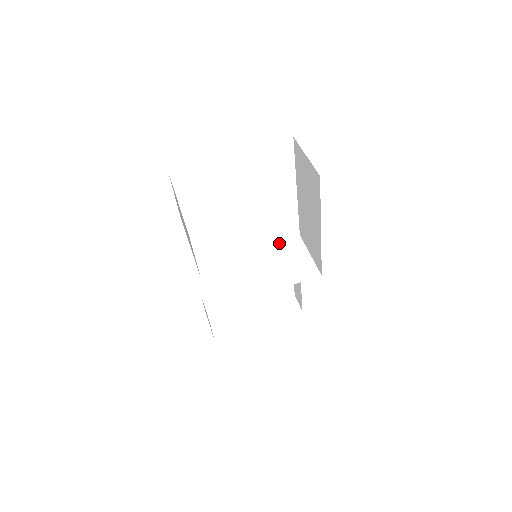
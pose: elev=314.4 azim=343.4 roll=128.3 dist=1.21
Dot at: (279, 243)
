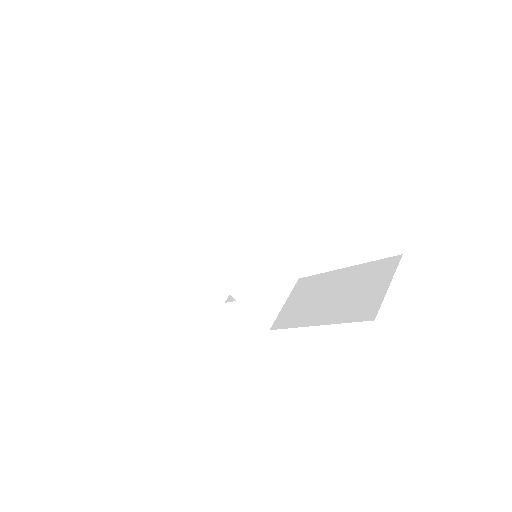
Dot at: (281, 264)
